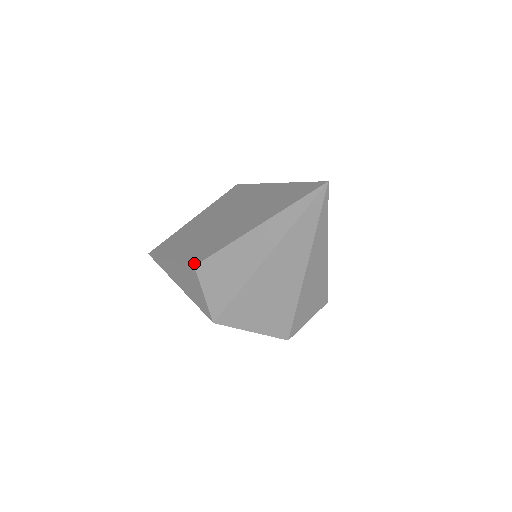
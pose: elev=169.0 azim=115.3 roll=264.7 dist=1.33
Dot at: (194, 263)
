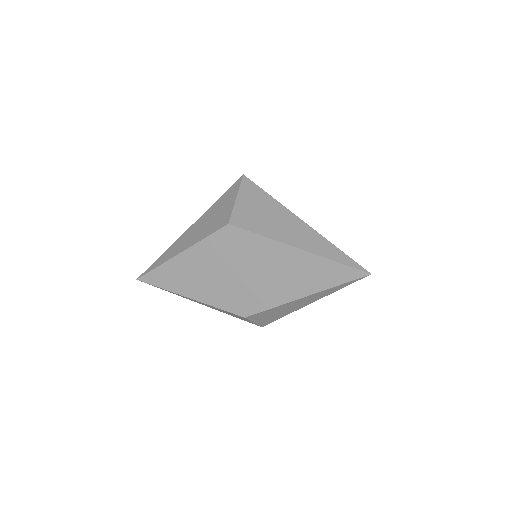
Dot at: (242, 315)
